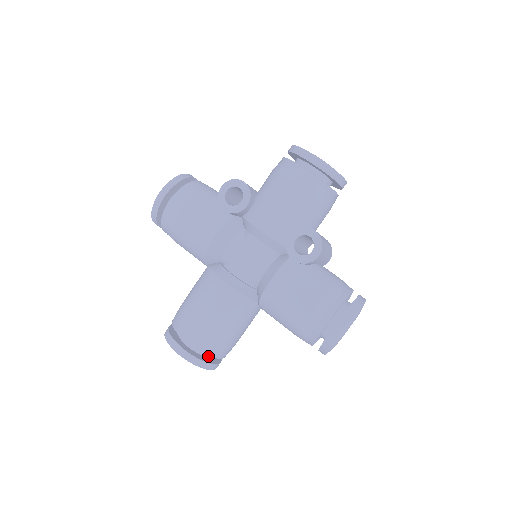
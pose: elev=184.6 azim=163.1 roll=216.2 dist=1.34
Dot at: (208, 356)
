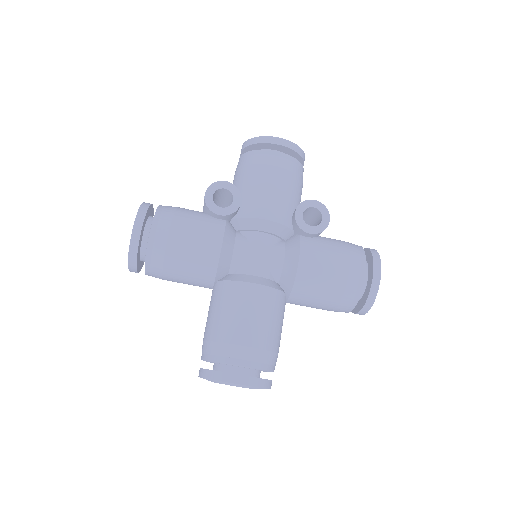
Dot at: occluded
